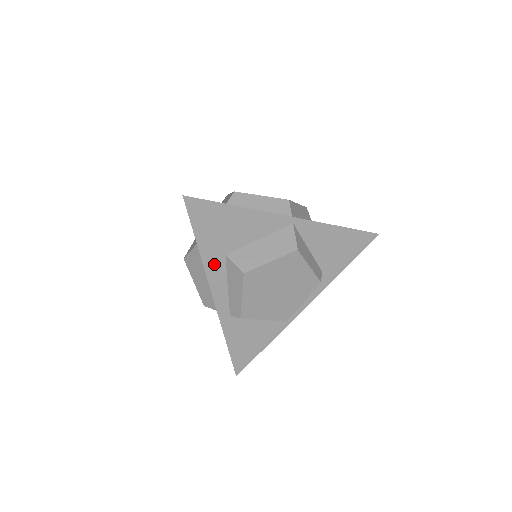
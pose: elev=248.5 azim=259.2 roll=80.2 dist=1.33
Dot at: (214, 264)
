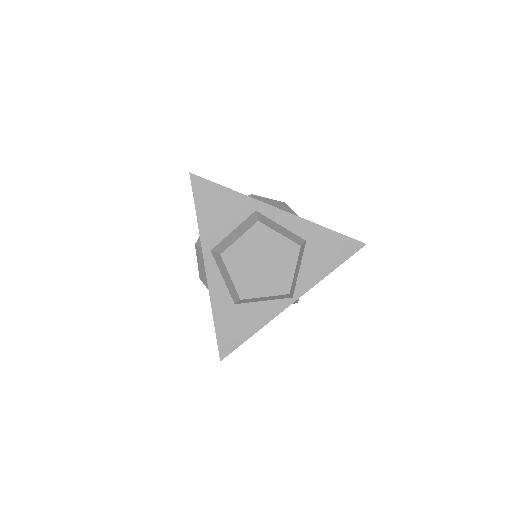
Dot at: occluded
